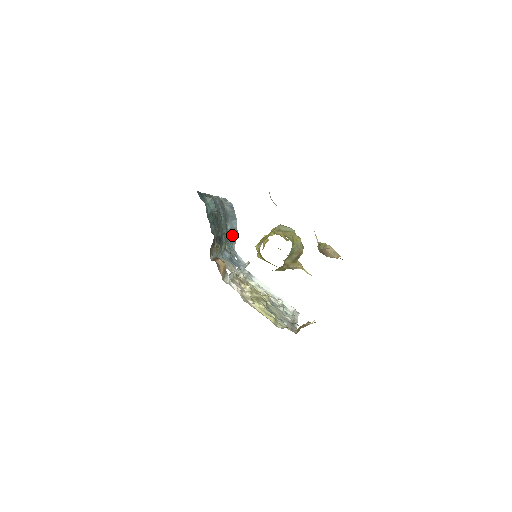
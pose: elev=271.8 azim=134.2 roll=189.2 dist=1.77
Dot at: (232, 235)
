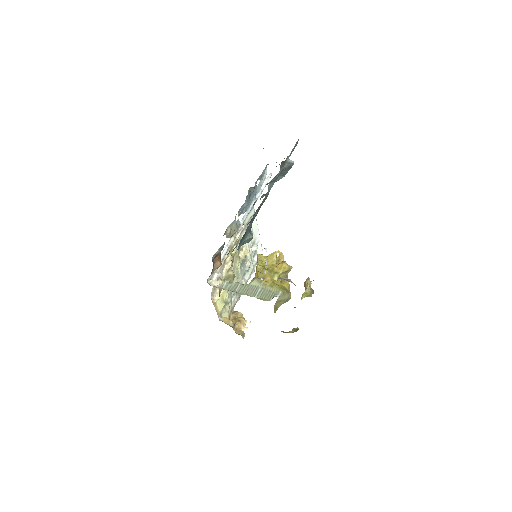
Dot at: occluded
